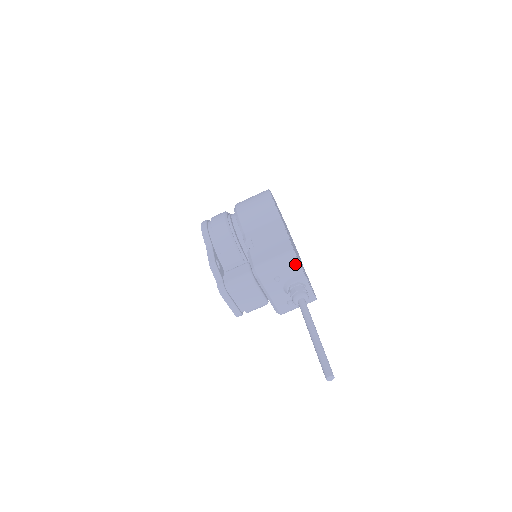
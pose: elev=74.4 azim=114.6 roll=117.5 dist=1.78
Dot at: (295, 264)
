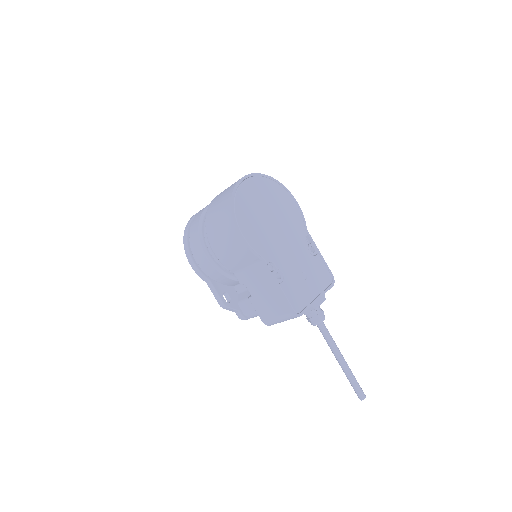
Dot at: occluded
